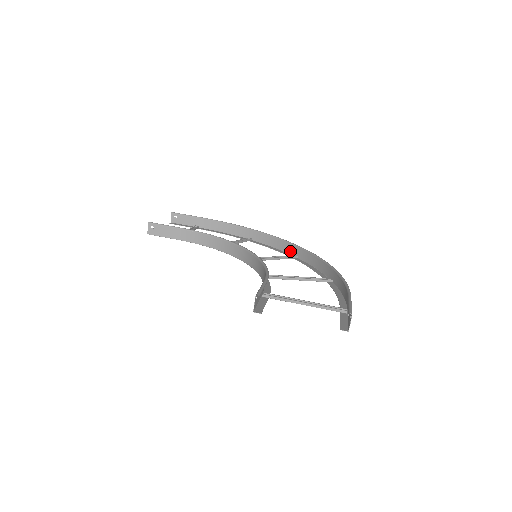
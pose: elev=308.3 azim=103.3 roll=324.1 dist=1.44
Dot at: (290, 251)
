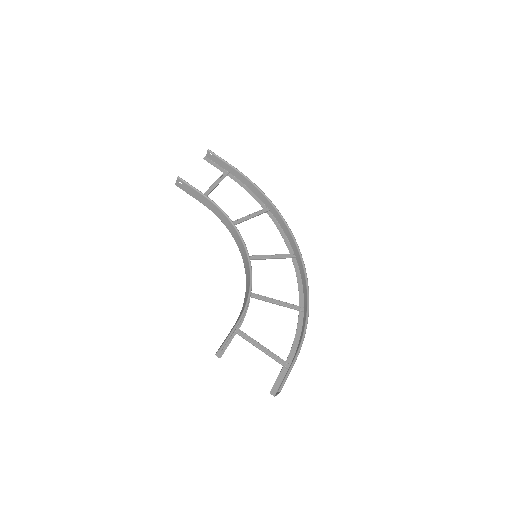
Dot at: (293, 246)
